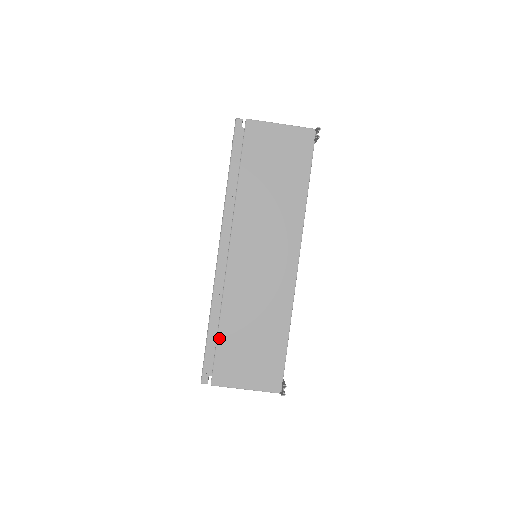
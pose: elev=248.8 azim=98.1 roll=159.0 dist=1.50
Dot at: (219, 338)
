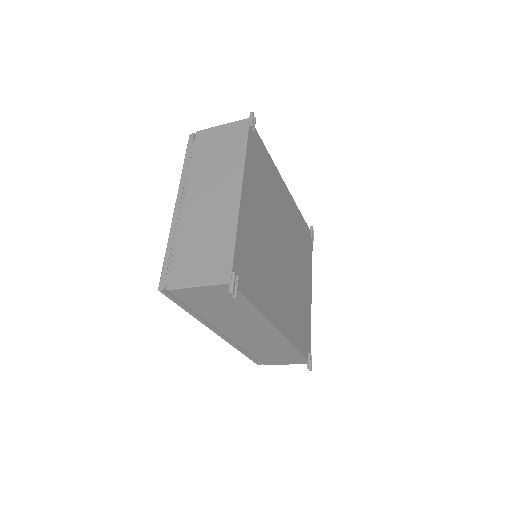
Dot at: (252, 356)
